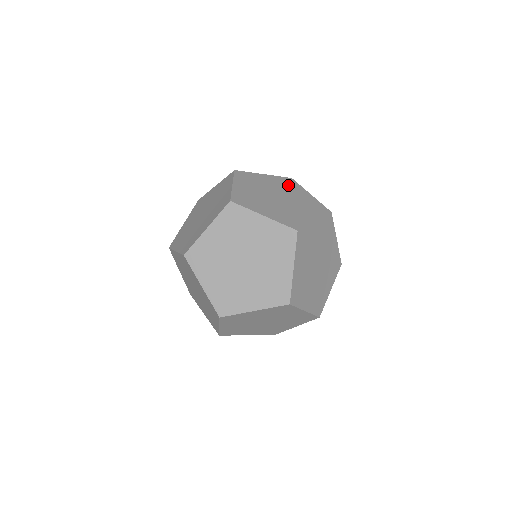
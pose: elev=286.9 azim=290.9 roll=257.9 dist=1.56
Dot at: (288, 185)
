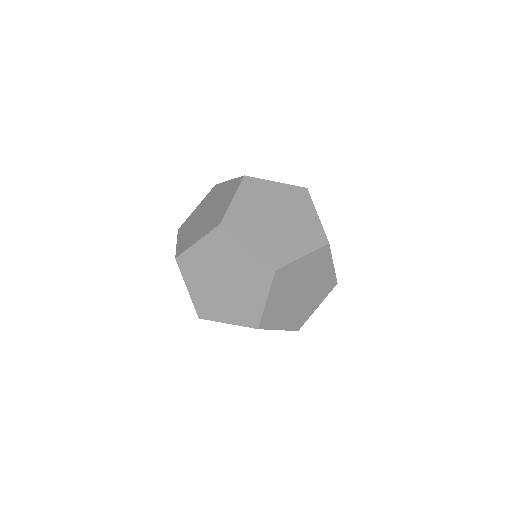
Dot at: occluded
